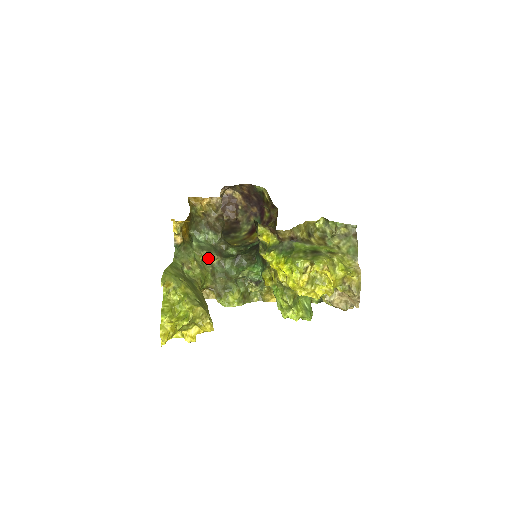
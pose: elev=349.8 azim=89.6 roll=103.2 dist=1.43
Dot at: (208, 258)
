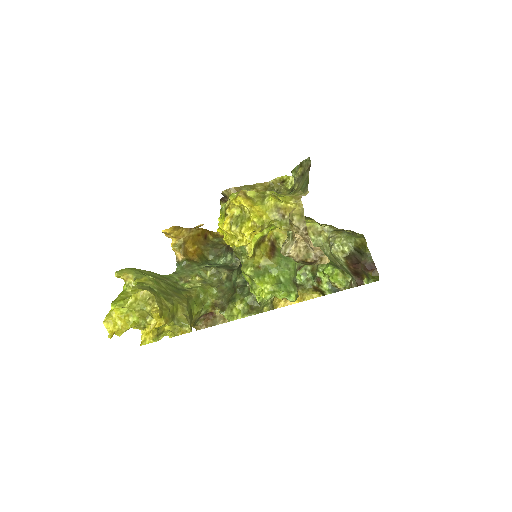
Dot at: (217, 275)
